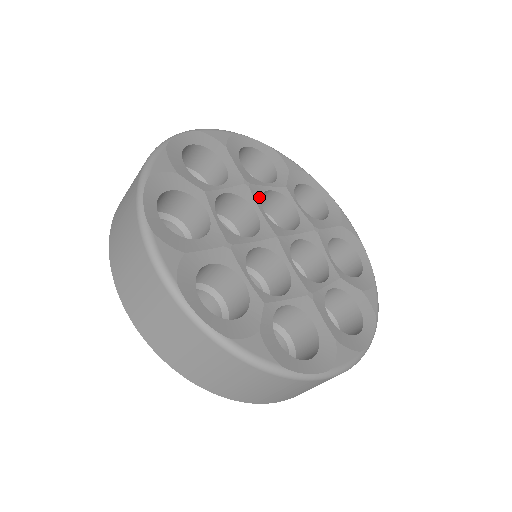
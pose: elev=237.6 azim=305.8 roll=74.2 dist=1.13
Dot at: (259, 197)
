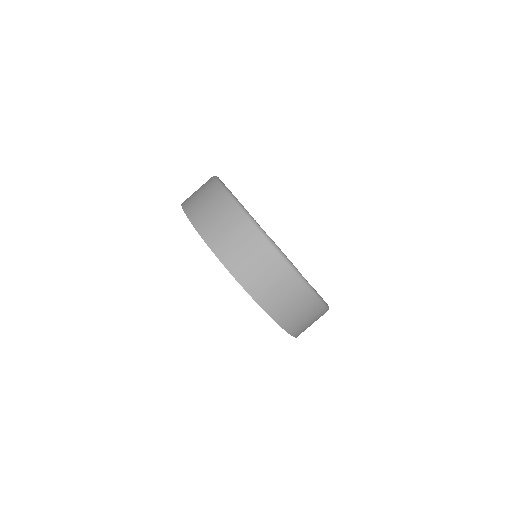
Dot at: occluded
